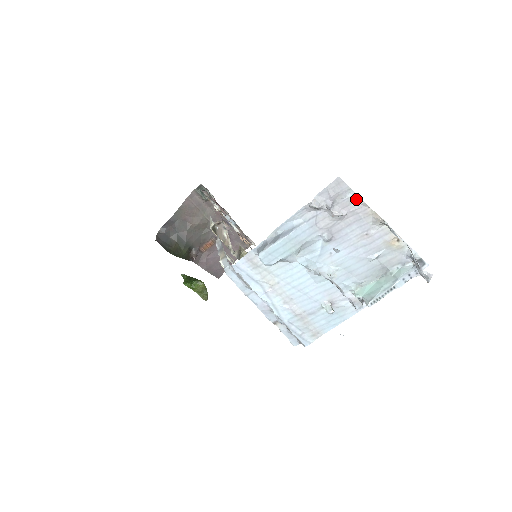
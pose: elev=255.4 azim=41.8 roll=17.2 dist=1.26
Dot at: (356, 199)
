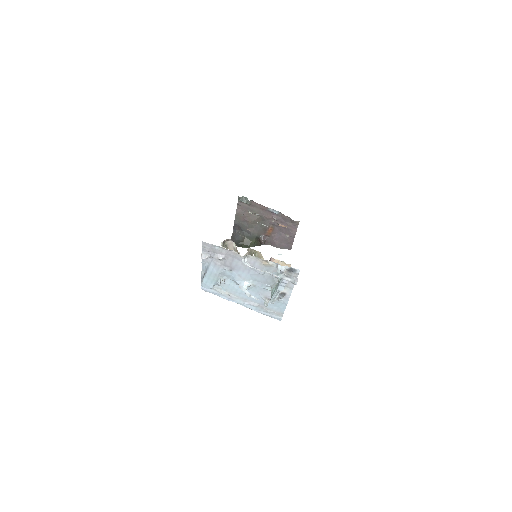
Dot at: (222, 248)
